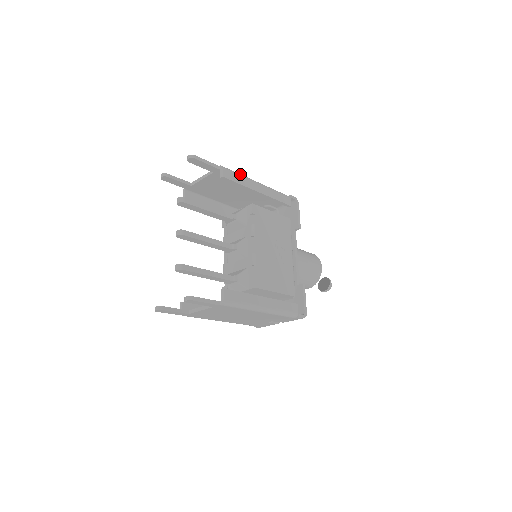
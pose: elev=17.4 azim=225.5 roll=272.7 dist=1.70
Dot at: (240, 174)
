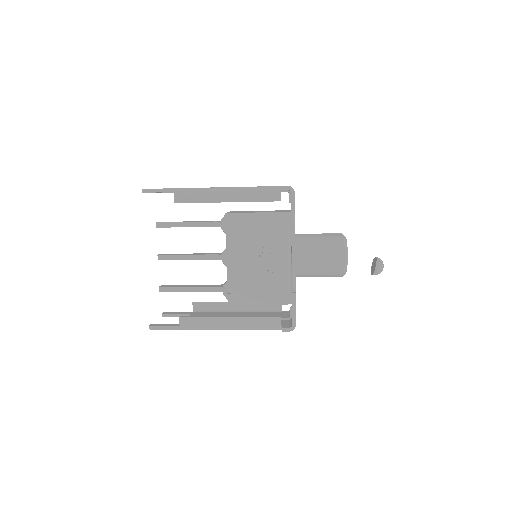
Dot at: (199, 189)
